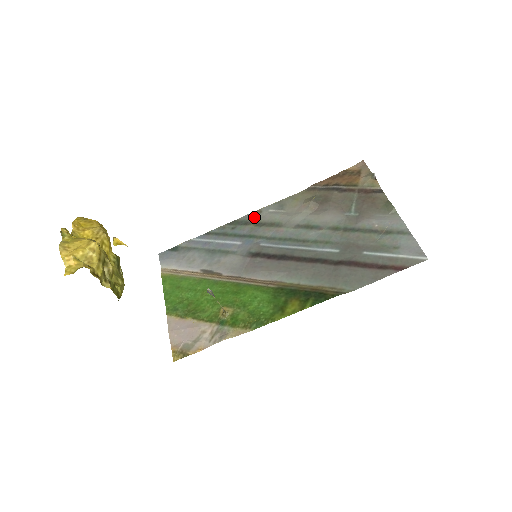
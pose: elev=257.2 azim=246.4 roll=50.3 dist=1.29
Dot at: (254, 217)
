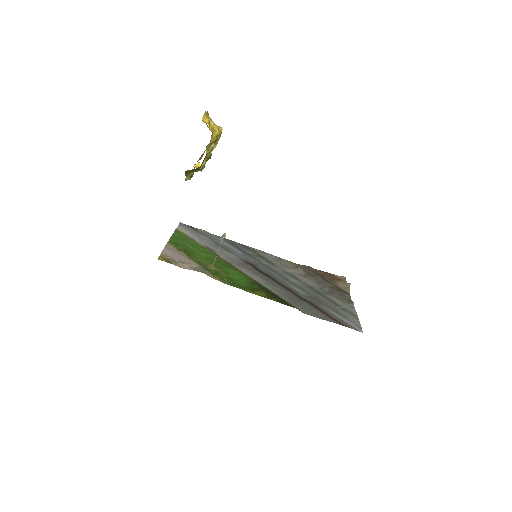
Dot at: (259, 252)
